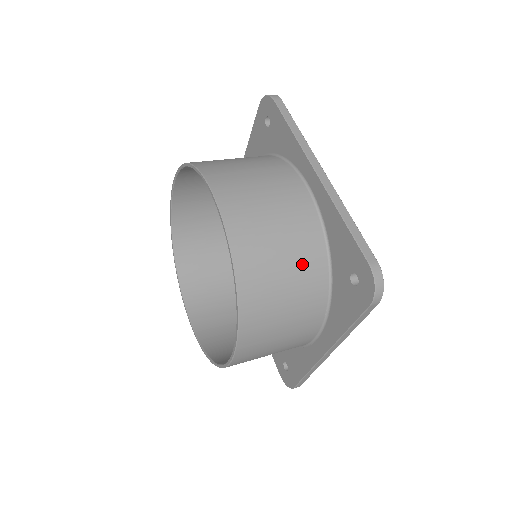
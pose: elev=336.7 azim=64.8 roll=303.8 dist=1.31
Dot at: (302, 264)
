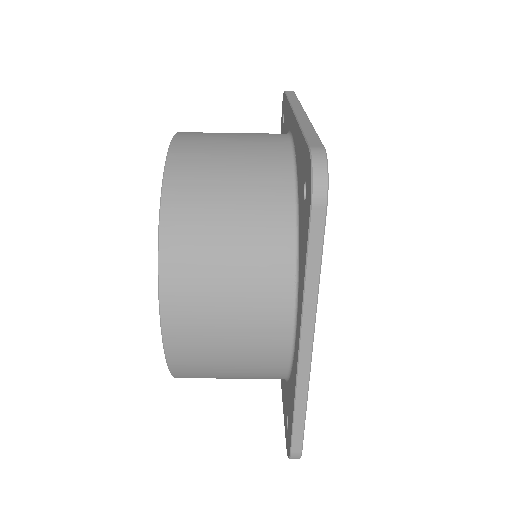
Dot at: (255, 196)
